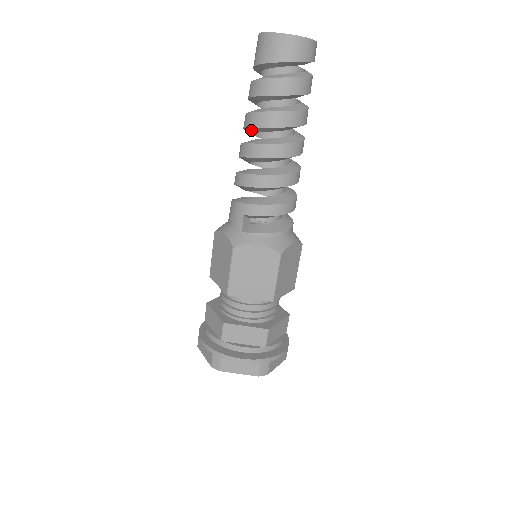
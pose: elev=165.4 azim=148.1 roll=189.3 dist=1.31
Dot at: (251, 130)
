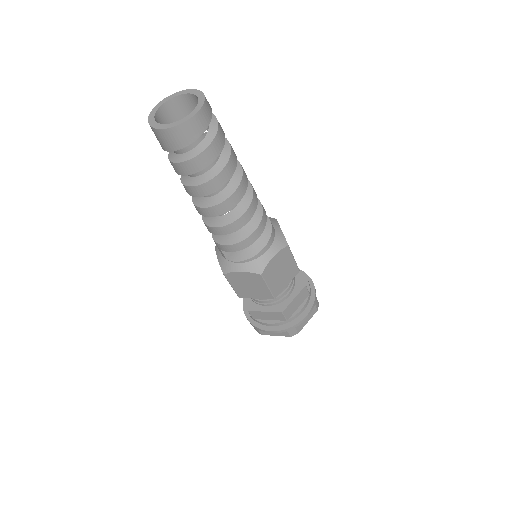
Dot at: occluded
